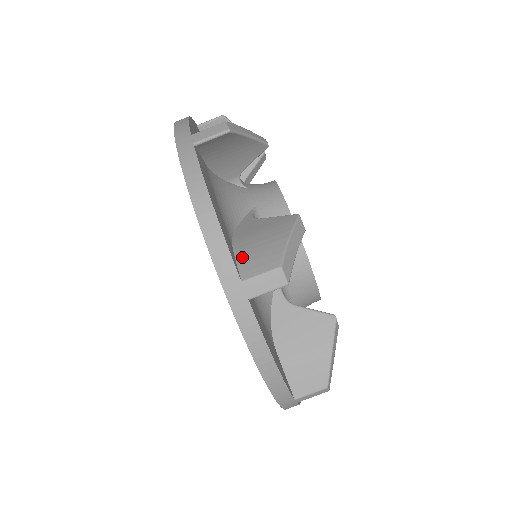
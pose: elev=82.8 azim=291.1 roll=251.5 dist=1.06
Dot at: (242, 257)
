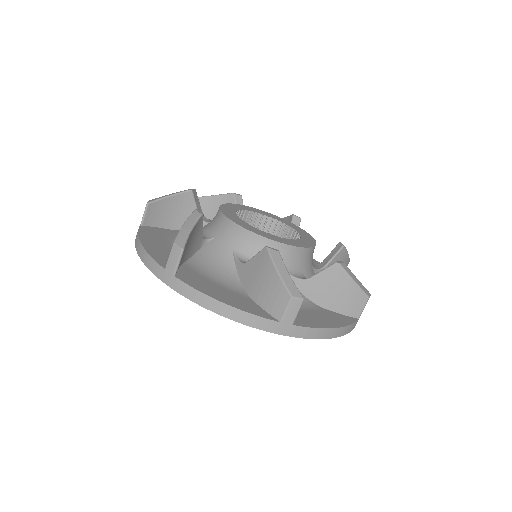
Dot at: occluded
